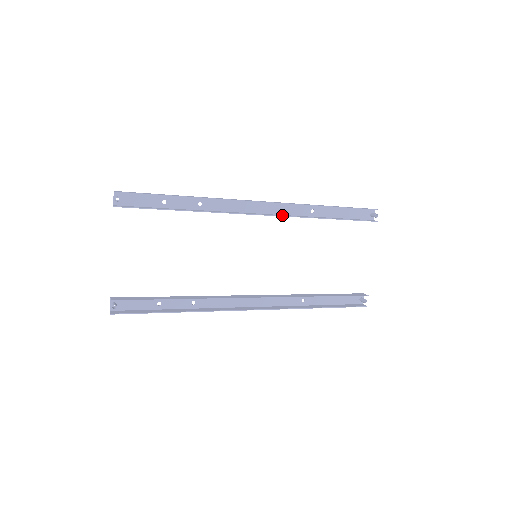
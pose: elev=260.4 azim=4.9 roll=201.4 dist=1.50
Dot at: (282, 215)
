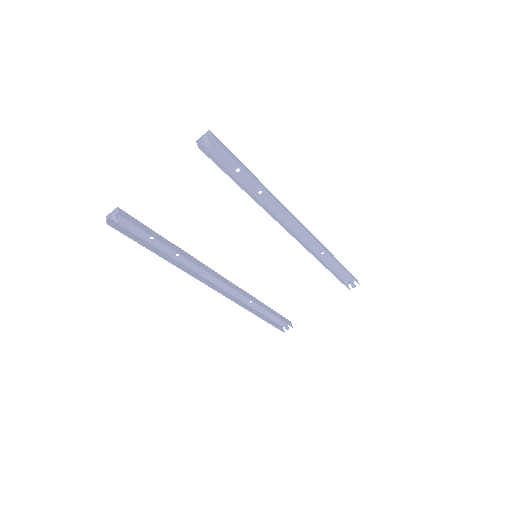
Dot at: occluded
